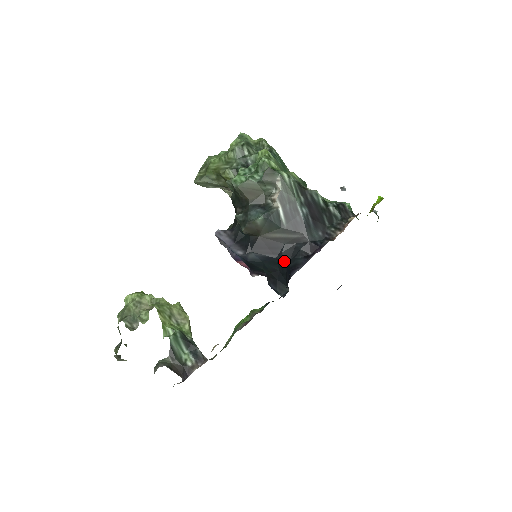
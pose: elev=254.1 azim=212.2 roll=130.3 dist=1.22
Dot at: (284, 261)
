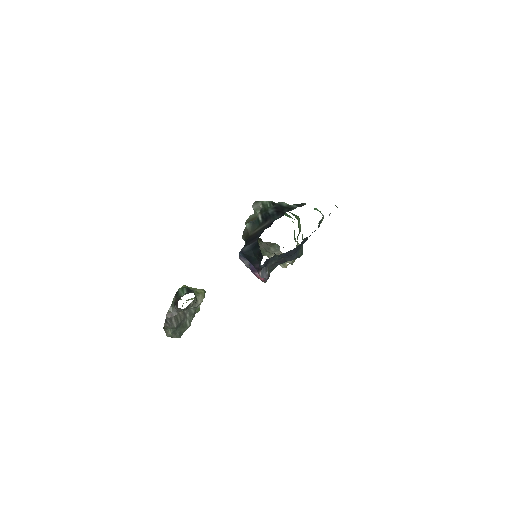
Dot at: occluded
